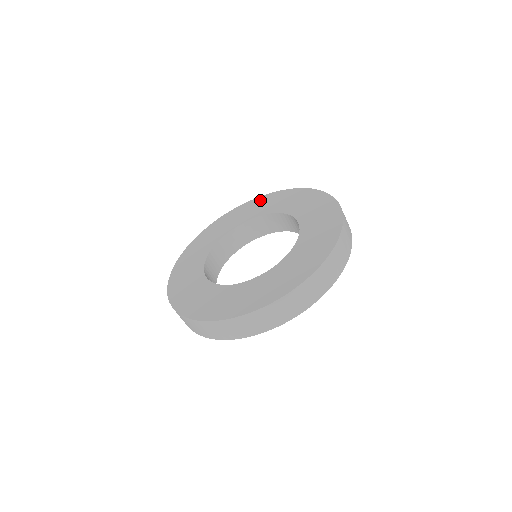
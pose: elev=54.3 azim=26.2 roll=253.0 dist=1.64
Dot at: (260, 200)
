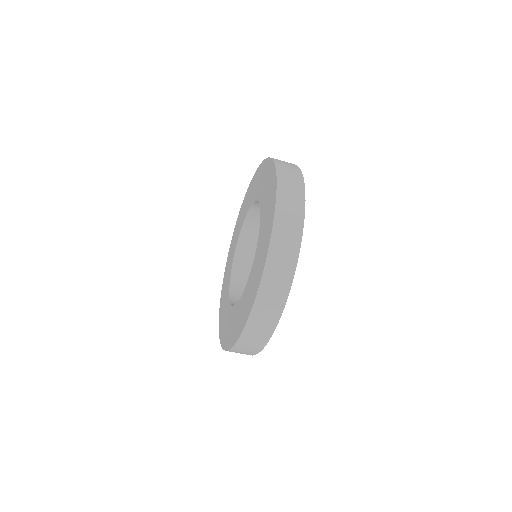
Dot at: (265, 167)
